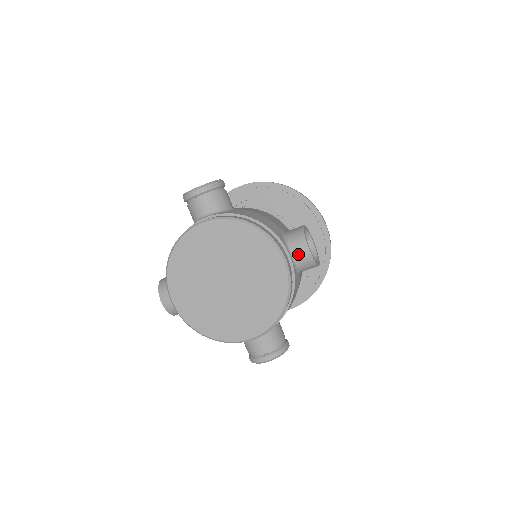
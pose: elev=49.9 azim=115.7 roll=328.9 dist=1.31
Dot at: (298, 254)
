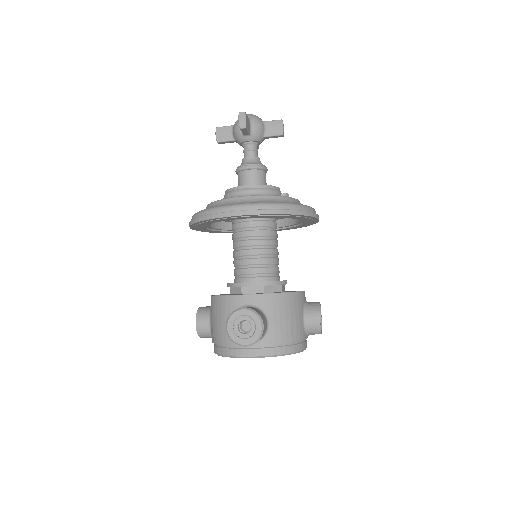
Dot at: (313, 334)
